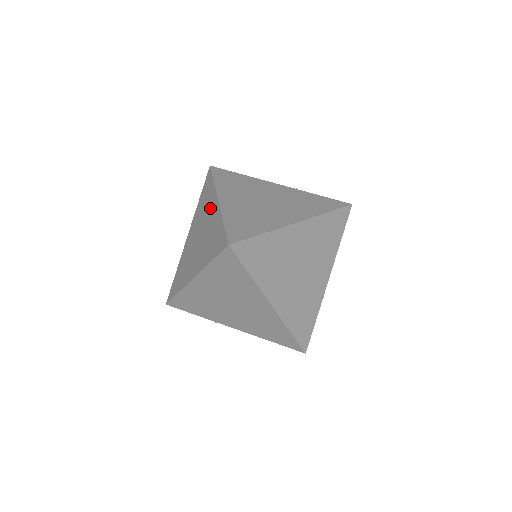
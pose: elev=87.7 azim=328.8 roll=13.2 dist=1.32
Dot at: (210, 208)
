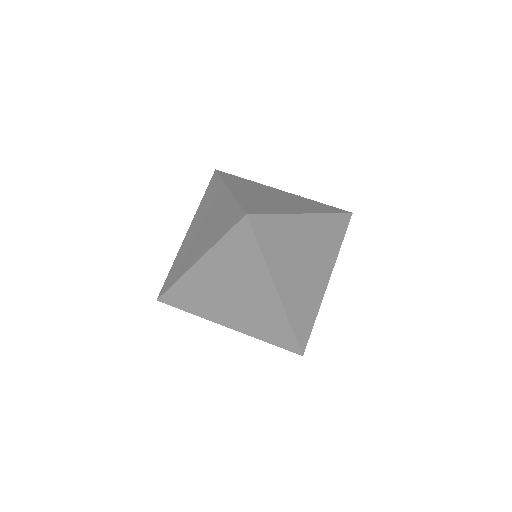
Dot at: (218, 199)
